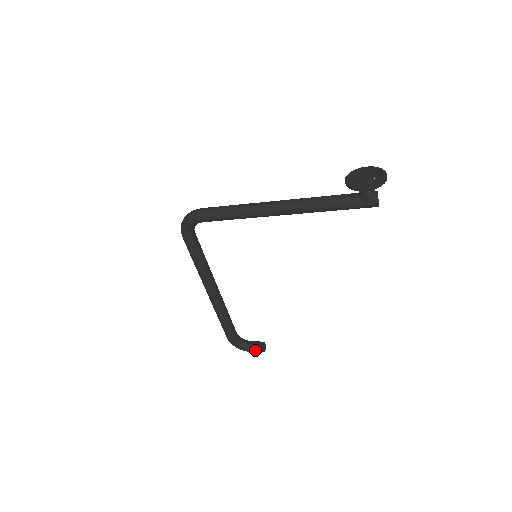
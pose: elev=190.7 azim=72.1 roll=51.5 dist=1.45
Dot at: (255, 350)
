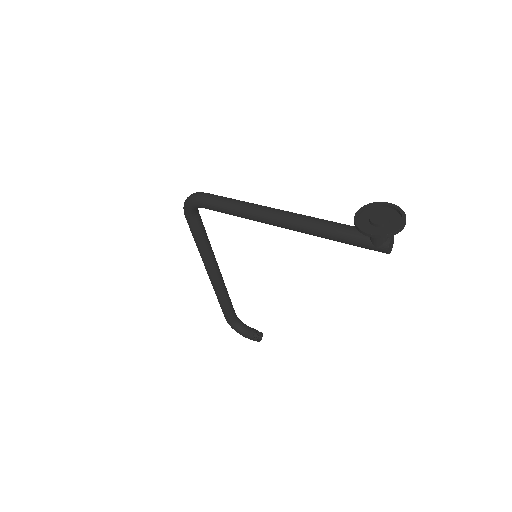
Dot at: (250, 338)
